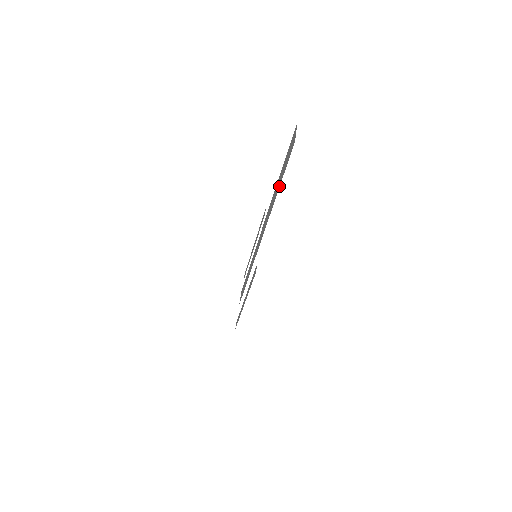
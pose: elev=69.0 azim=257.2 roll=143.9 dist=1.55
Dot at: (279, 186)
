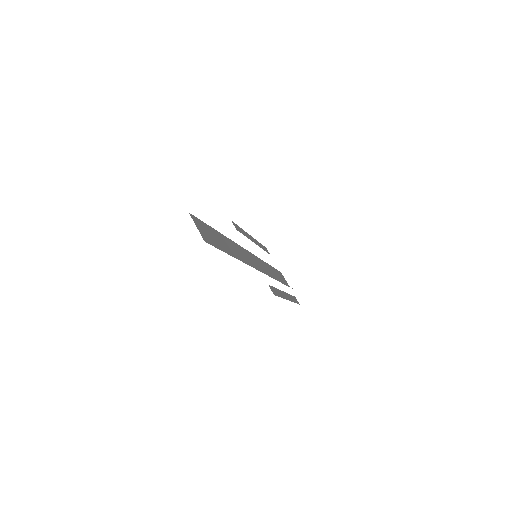
Dot at: (216, 230)
